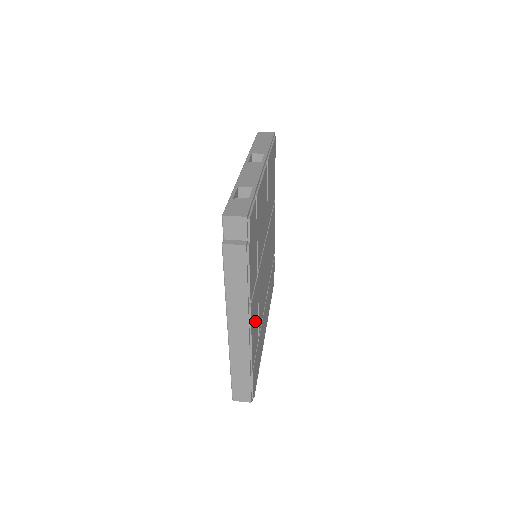
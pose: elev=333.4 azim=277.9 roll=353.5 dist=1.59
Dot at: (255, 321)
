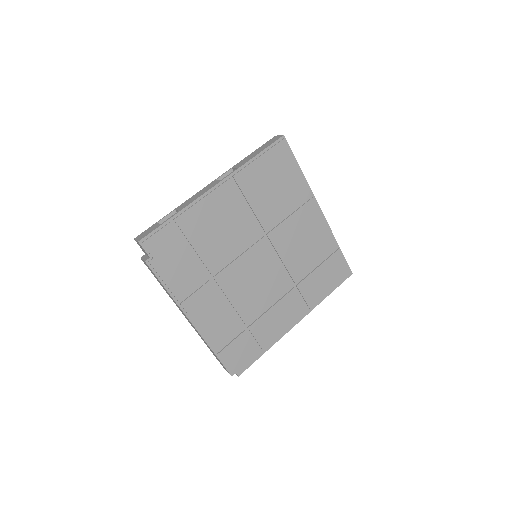
Dot at: (216, 314)
